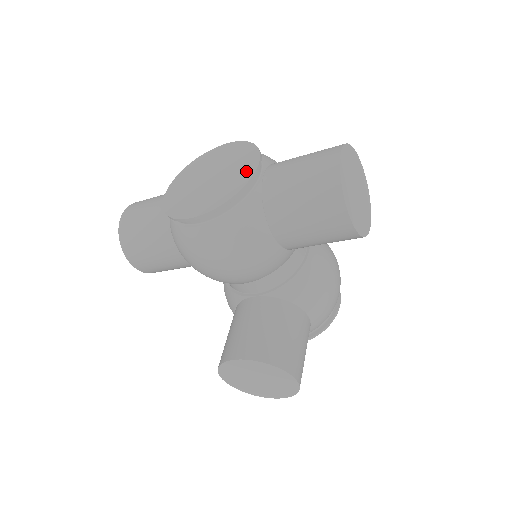
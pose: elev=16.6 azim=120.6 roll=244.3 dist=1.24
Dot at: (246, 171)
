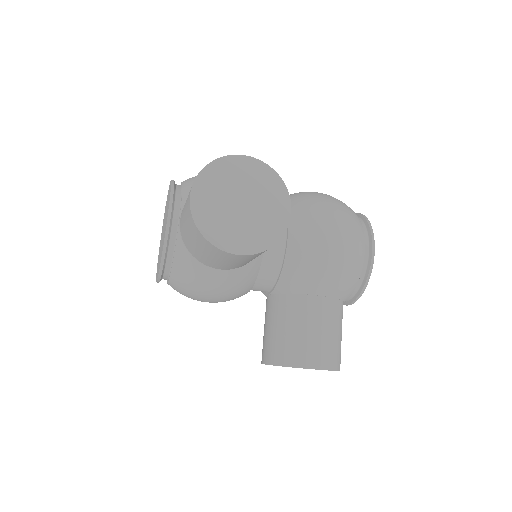
Dot at: (165, 226)
